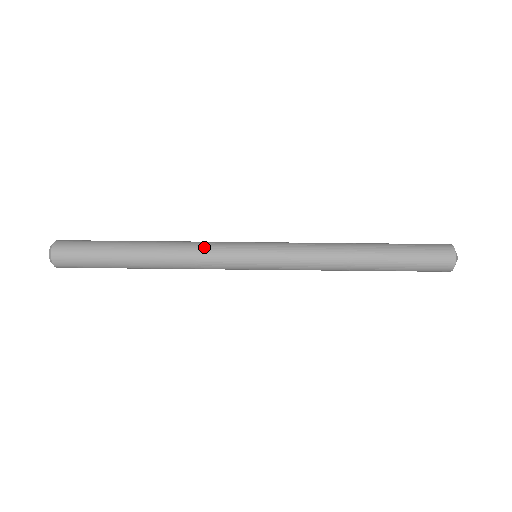
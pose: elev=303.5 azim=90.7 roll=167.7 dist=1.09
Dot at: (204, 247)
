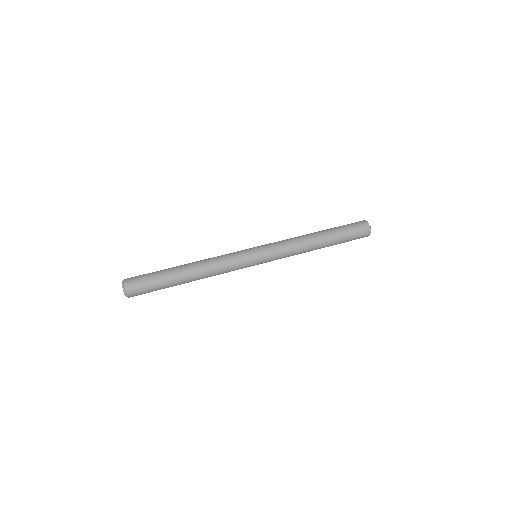
Dot at: (225, 259)
